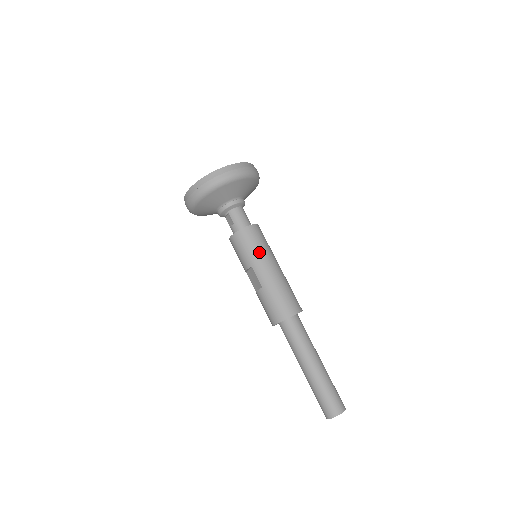
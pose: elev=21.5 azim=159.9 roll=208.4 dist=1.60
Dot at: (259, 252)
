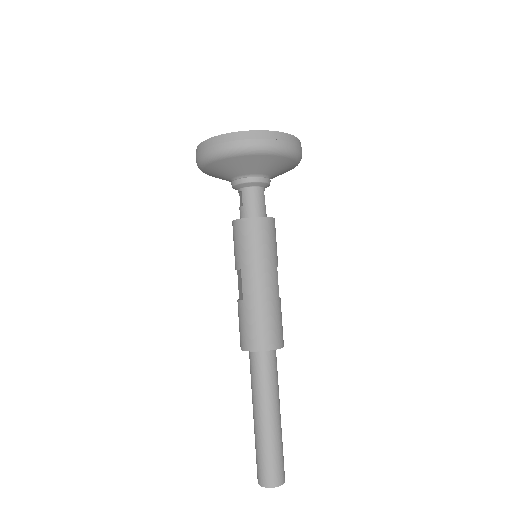
Dot at: (256, 256)
